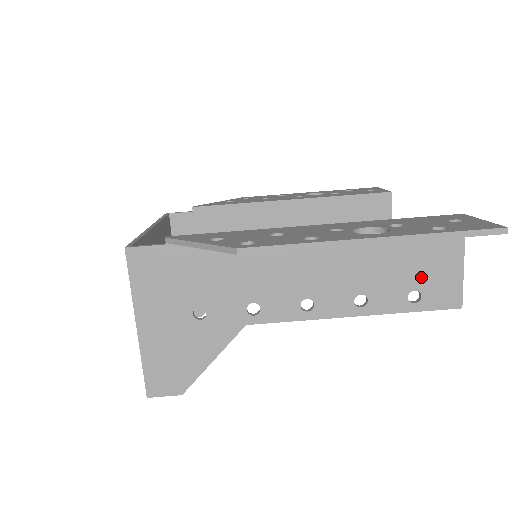
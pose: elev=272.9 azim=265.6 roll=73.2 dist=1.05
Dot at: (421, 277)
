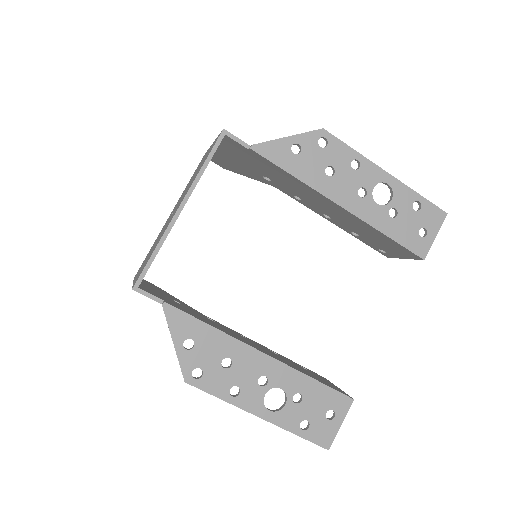
Dot at: occluded
